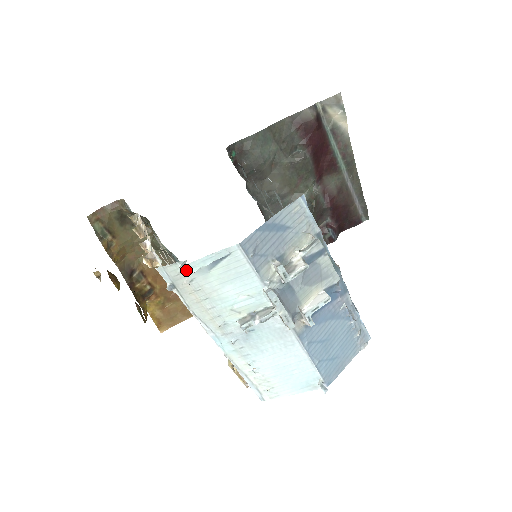
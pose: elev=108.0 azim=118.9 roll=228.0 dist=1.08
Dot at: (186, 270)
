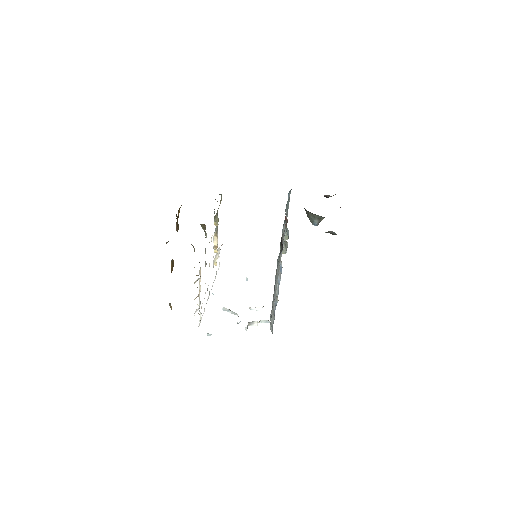
Dot at: (210, 334)
